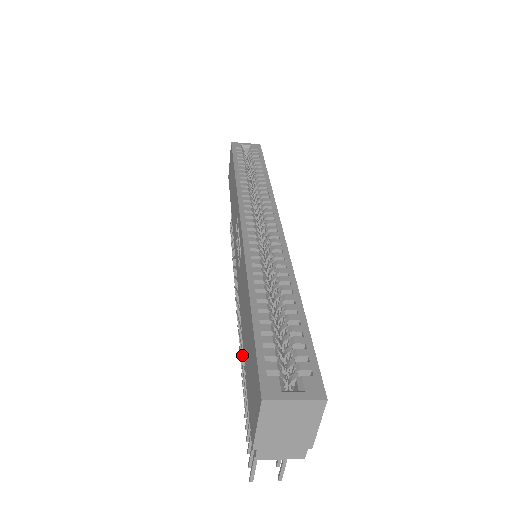
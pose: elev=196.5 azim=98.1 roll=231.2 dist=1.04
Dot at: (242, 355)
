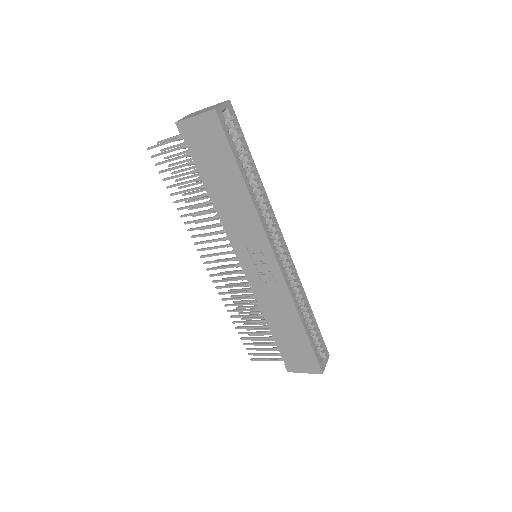
Dot at: occluded
